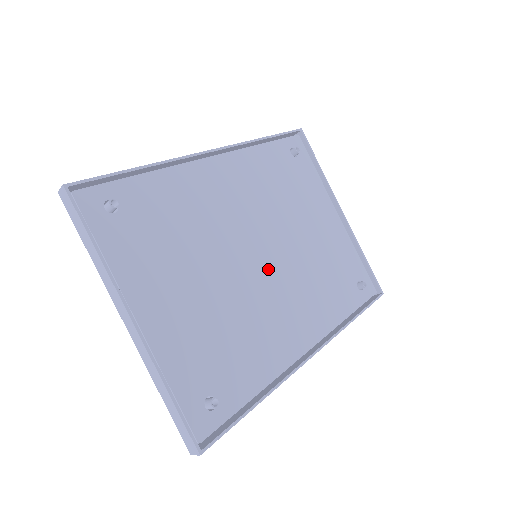
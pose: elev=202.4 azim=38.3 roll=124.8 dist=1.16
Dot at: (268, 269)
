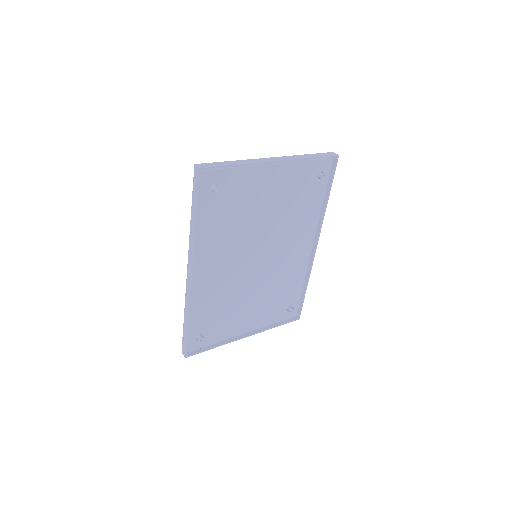
Dot at: (268, 256)
